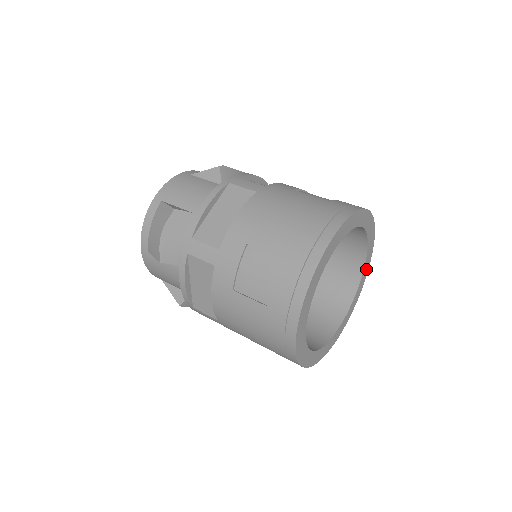
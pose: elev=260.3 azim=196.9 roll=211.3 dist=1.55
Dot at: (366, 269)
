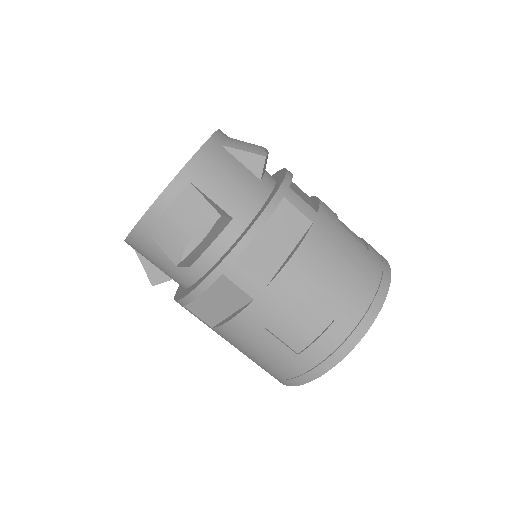
Dot at: occluded
